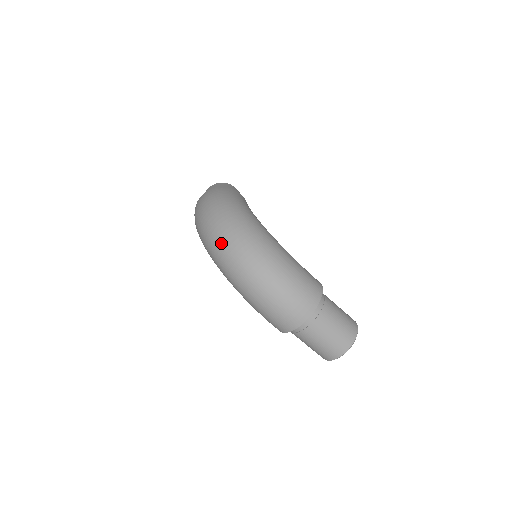
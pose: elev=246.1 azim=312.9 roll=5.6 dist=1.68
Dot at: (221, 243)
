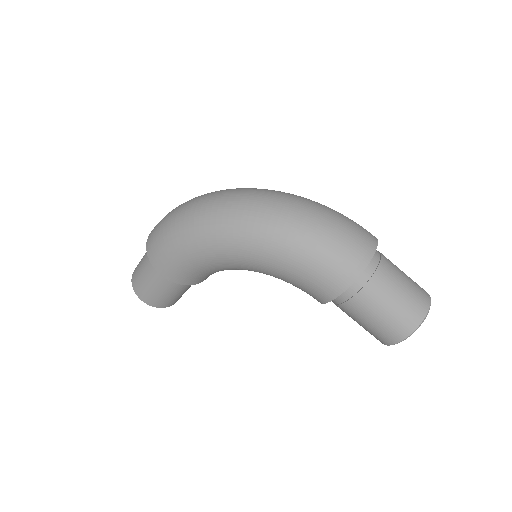
Dot at: (231, 197)
